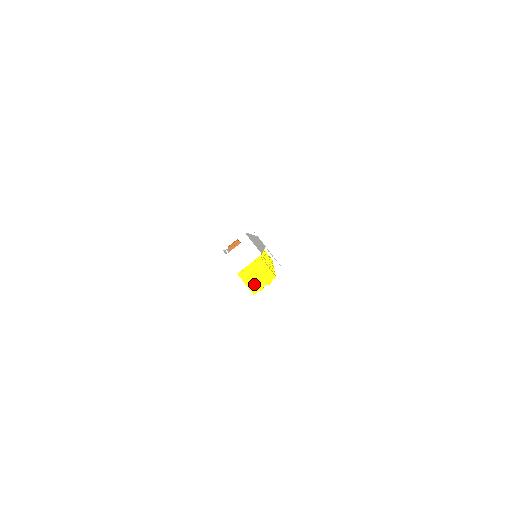
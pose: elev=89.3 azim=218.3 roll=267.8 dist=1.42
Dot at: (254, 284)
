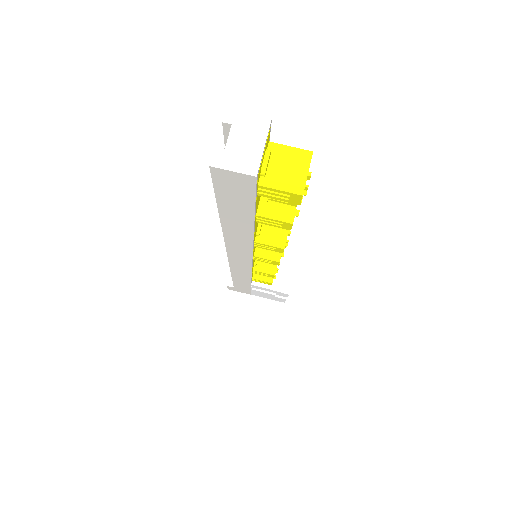
Dot at: (291, 182)
